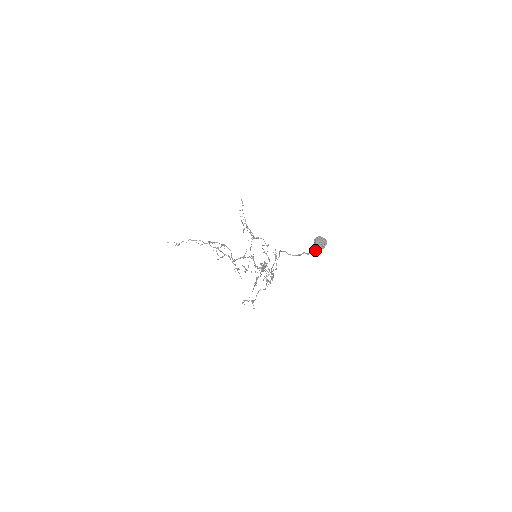
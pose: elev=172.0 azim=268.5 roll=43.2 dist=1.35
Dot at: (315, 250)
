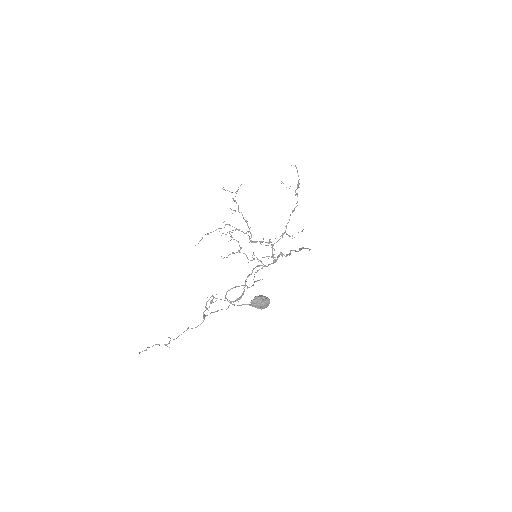
Dot at: occluded
